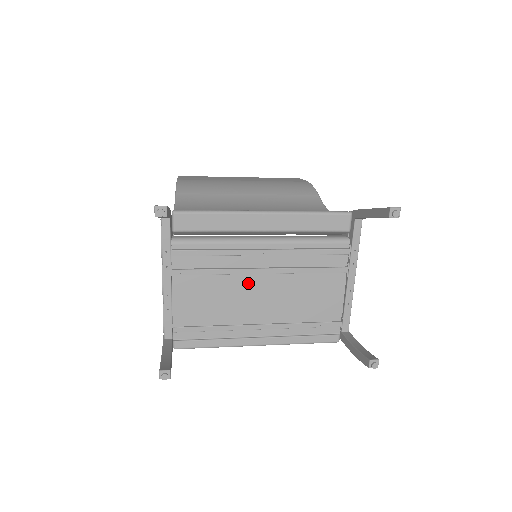
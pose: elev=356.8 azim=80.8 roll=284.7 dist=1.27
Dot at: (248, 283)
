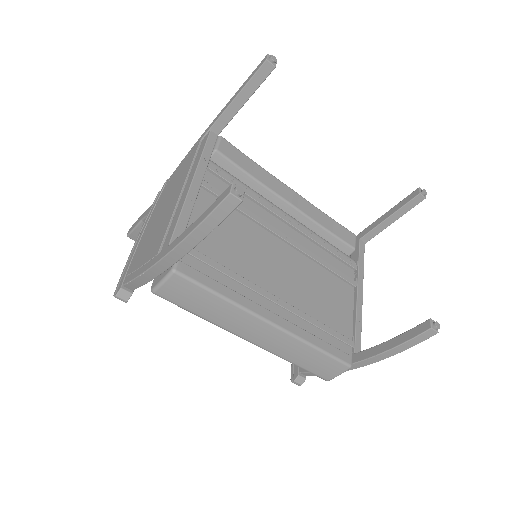
Dot at: (271, 244)
